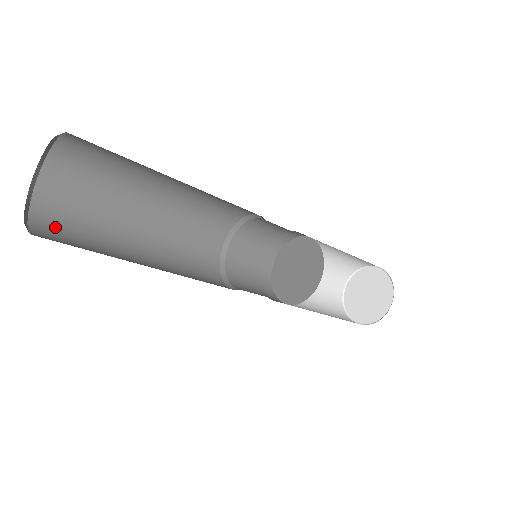
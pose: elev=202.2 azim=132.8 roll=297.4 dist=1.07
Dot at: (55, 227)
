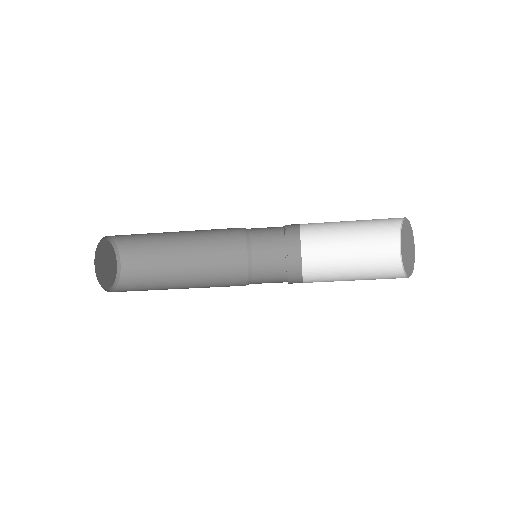
Dot at: (132, 282)
